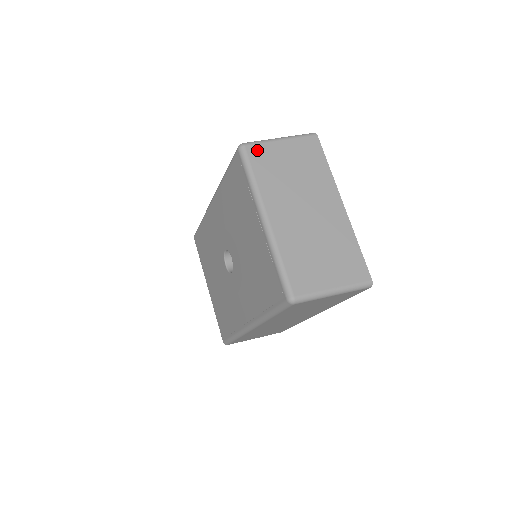
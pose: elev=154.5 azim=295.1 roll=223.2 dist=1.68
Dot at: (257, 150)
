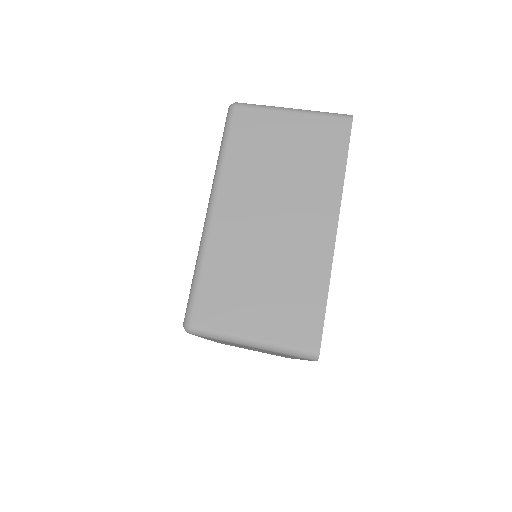
Dot at: (250, 116)
